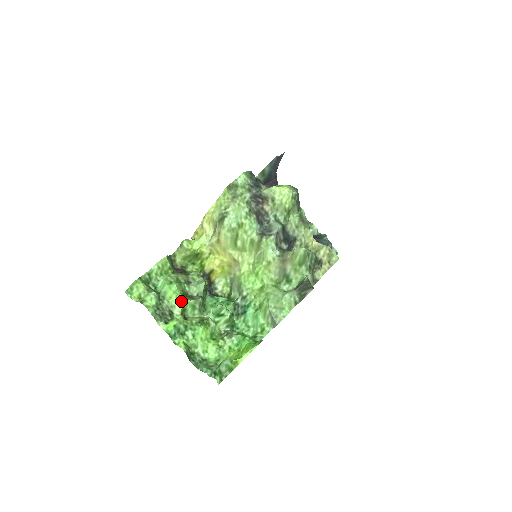
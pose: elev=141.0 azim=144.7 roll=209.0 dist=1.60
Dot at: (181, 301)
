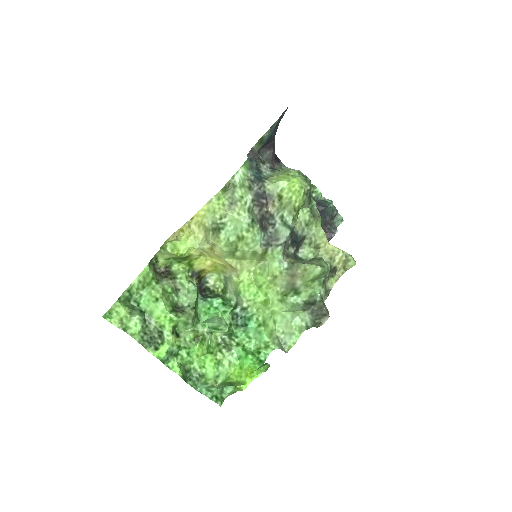
Dot at: (171, 320)
